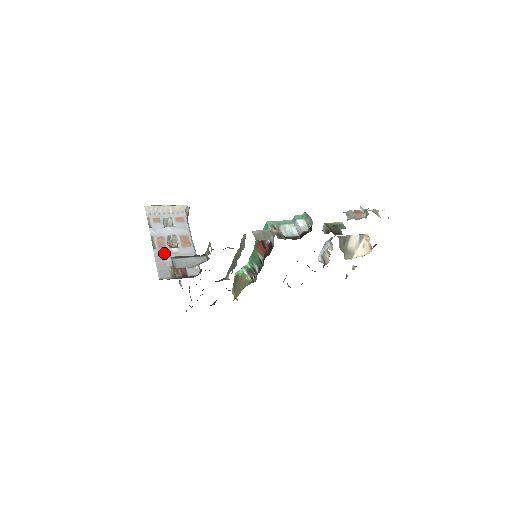
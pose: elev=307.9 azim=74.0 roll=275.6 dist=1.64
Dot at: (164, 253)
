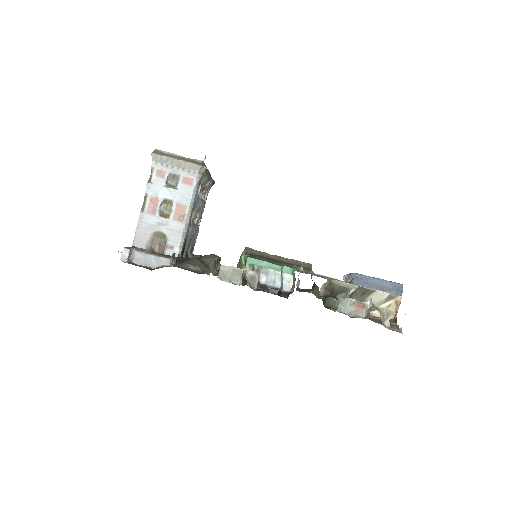
Dot at: (150, 220)
